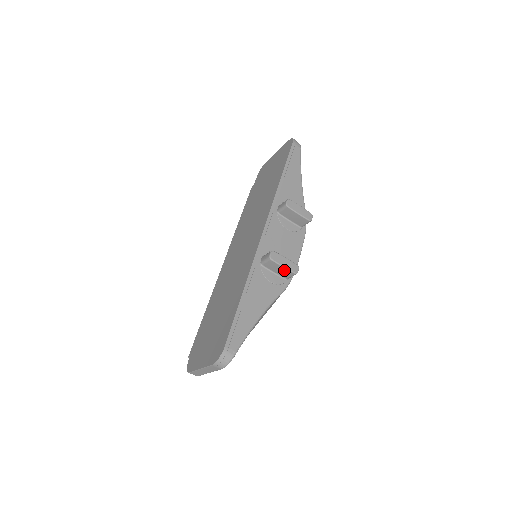
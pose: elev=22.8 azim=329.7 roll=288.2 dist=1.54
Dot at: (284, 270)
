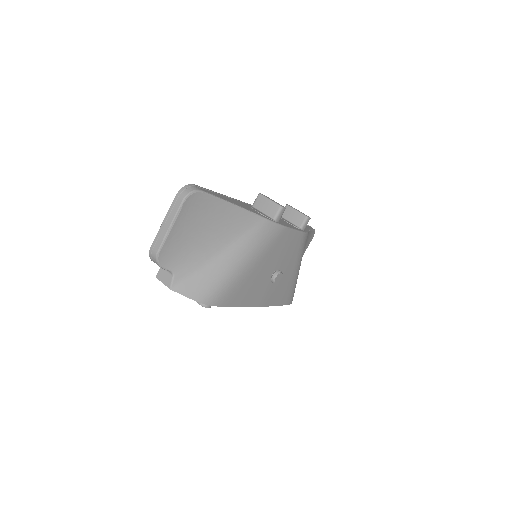
Dot at: (271, 204)
